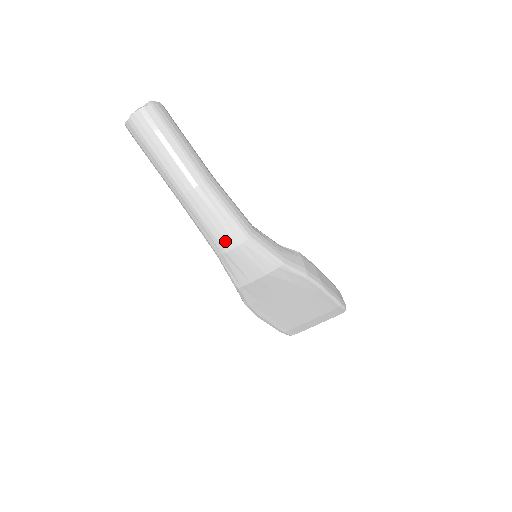
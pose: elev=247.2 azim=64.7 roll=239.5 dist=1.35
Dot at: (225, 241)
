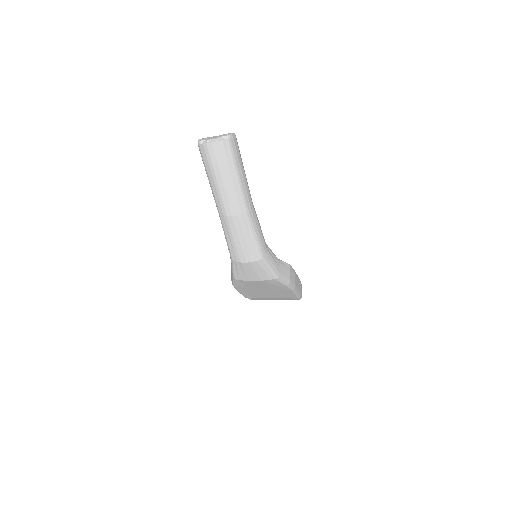
Dot at: (244, 256)
